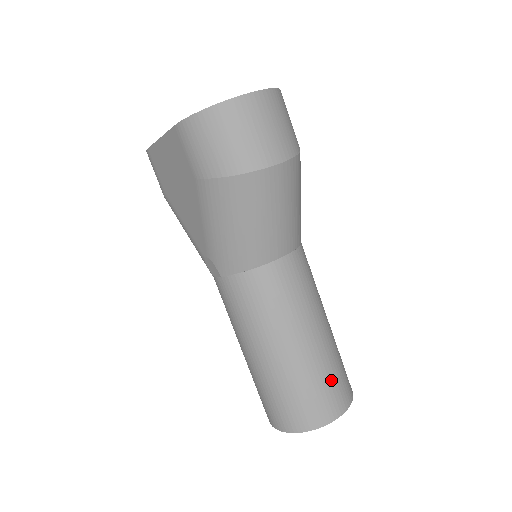
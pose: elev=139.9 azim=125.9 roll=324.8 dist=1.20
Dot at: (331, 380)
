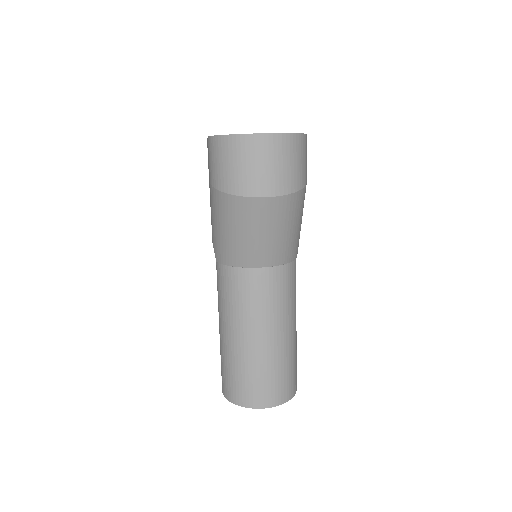
Dot at: (269, 378)
